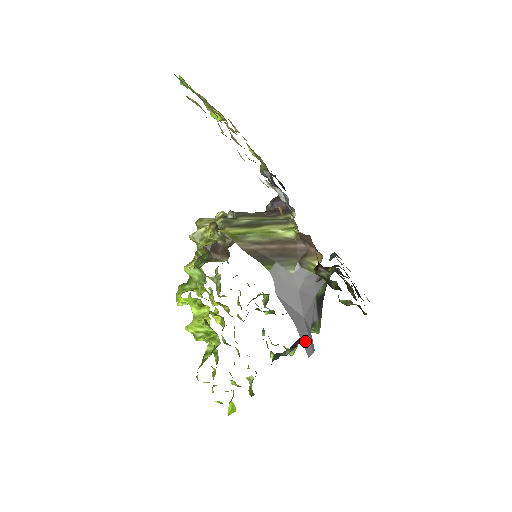
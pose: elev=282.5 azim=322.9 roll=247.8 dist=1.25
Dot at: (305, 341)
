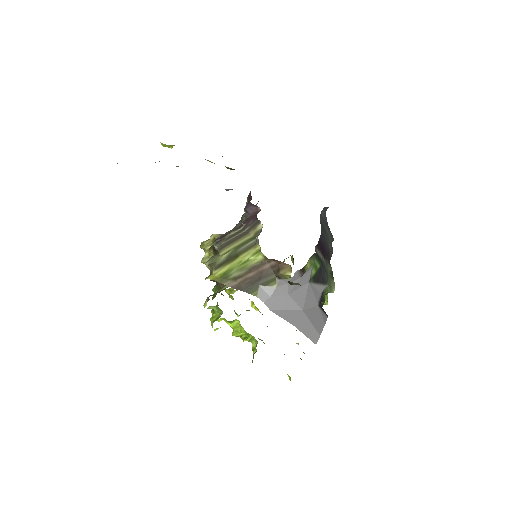
Dot at: (309, 332)
